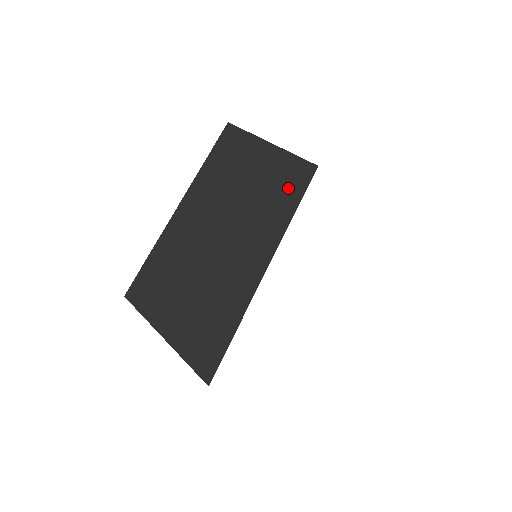
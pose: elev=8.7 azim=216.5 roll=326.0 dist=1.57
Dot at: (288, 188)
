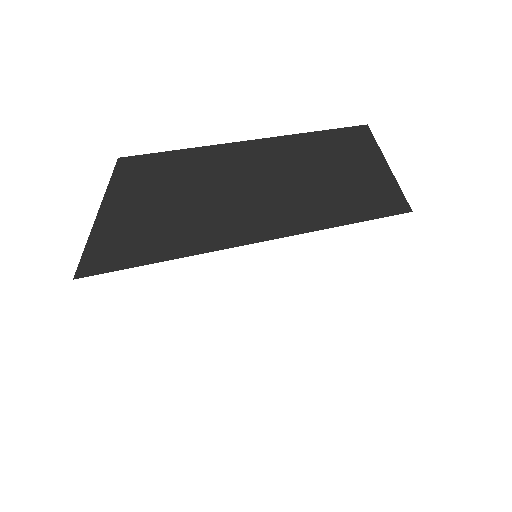
Dot at: (361, 203)
